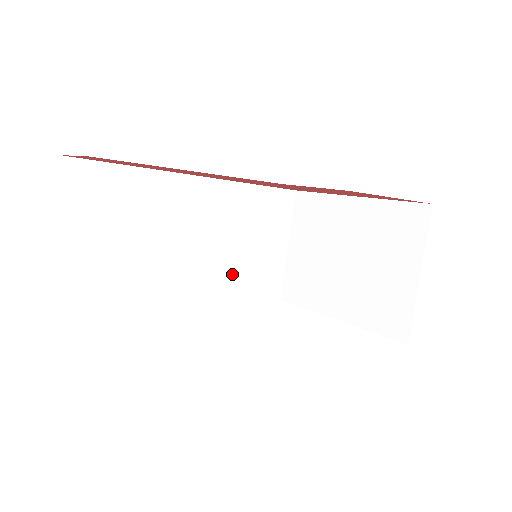
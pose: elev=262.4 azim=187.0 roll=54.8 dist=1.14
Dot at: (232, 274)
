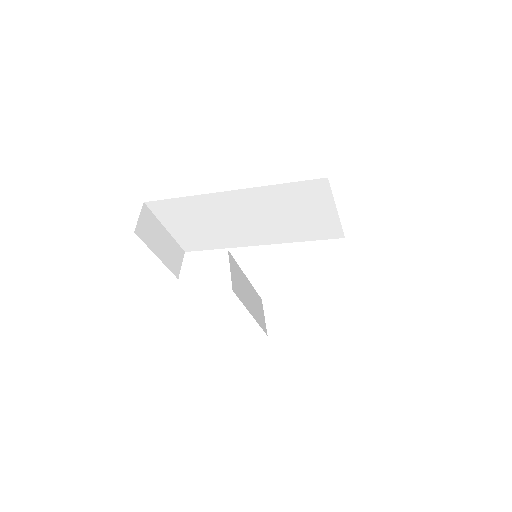
Dot at: (286, 229)
